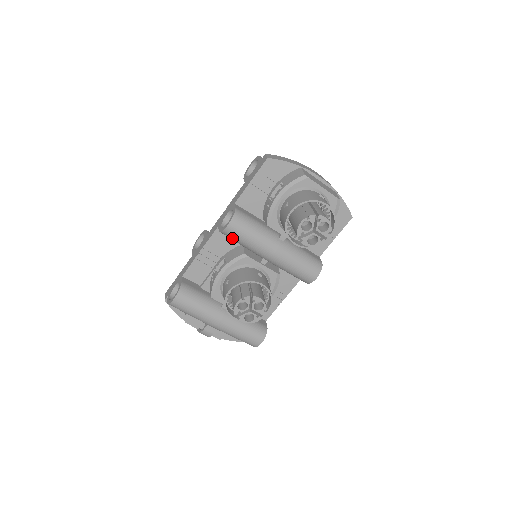
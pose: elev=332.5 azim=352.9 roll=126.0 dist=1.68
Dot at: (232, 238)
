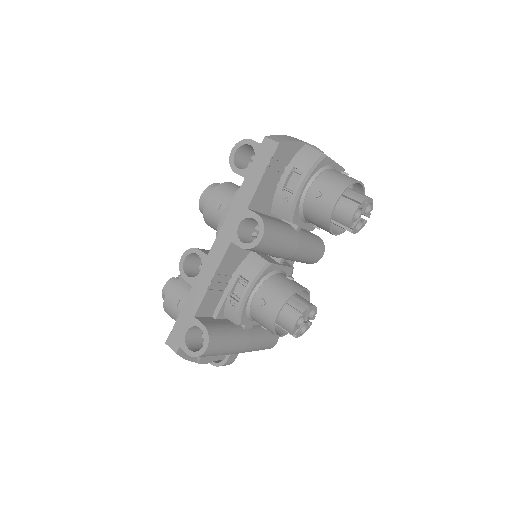
Dot at: (259, 251)
